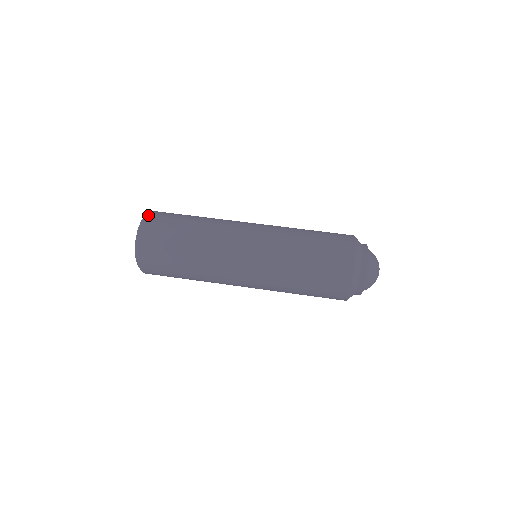
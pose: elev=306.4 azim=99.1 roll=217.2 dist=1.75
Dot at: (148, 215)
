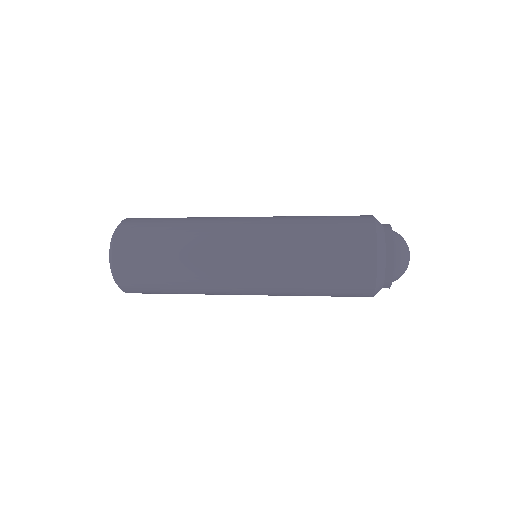
Dot at: occluded
